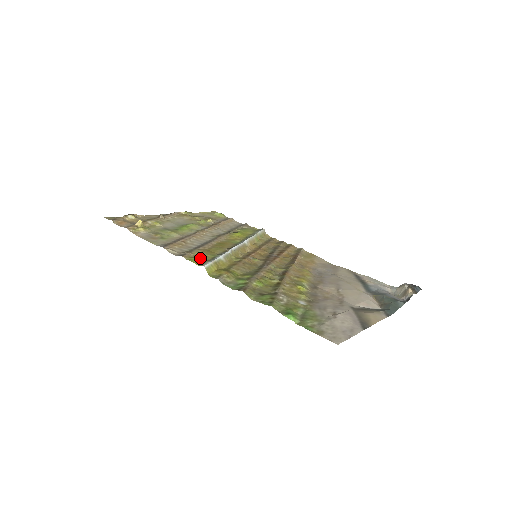
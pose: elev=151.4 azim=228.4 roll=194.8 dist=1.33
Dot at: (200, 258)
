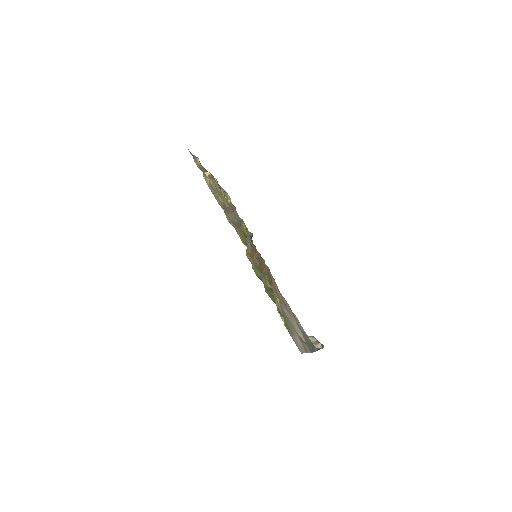
Dot at: (241, 237)
